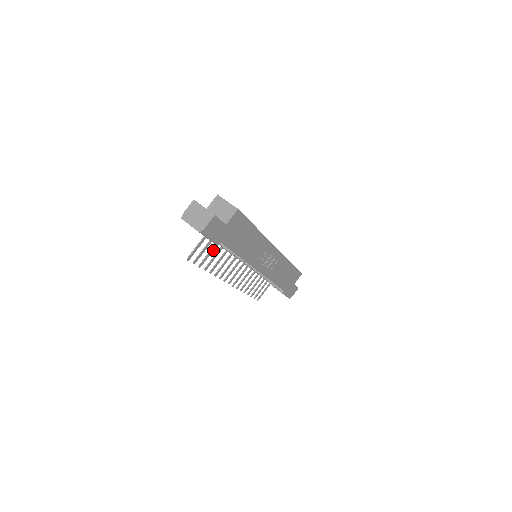
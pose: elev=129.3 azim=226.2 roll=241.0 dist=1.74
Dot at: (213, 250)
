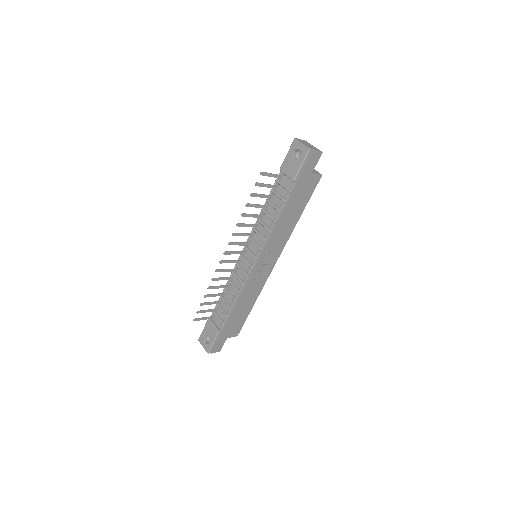
Dot at: (265, 197)
